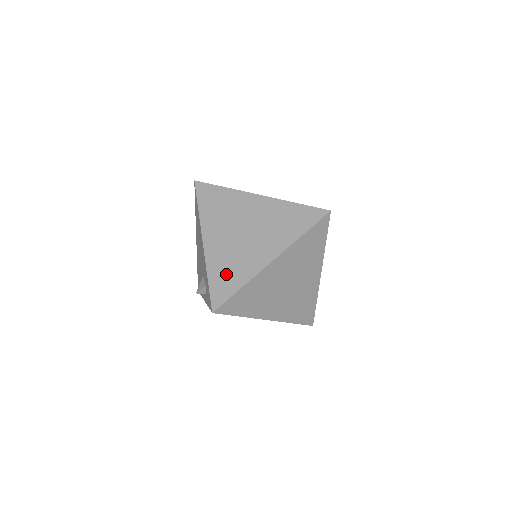
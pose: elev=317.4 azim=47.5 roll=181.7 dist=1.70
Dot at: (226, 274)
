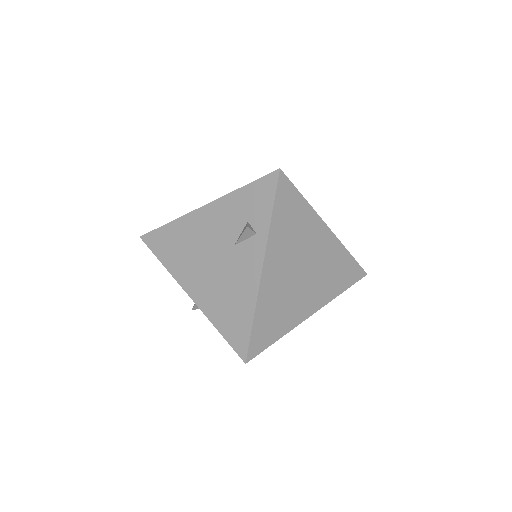
Dot at: occluded
